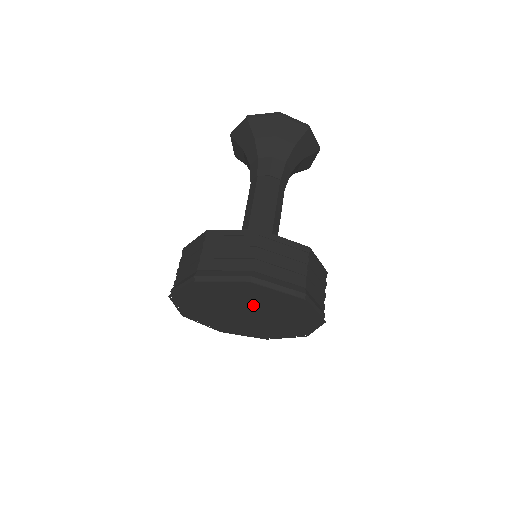
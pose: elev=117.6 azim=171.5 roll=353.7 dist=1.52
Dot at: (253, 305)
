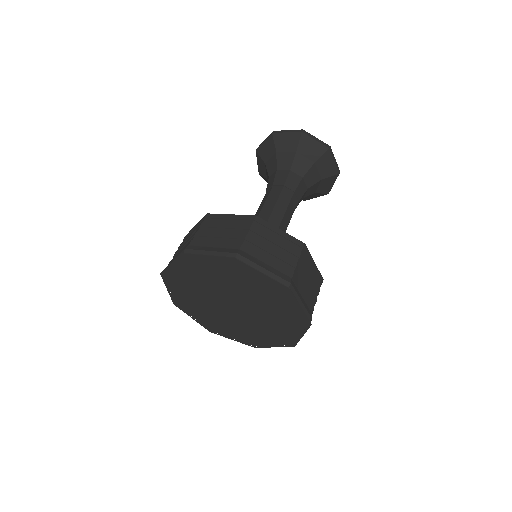
Dot at: (256, 304)
